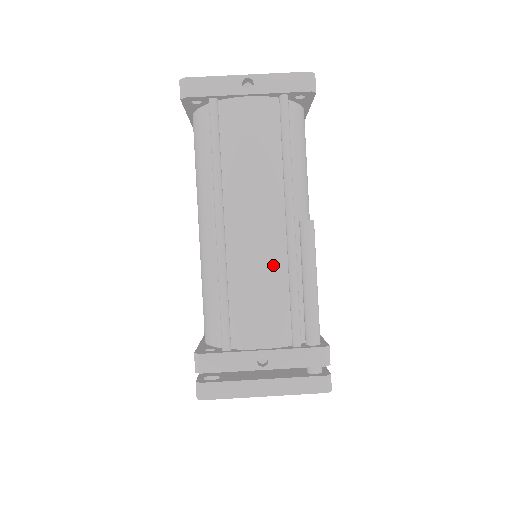
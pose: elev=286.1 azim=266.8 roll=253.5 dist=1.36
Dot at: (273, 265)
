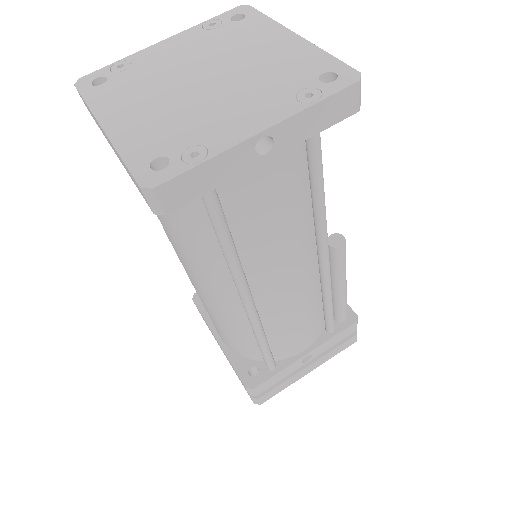
Dot at: (308, 298)
